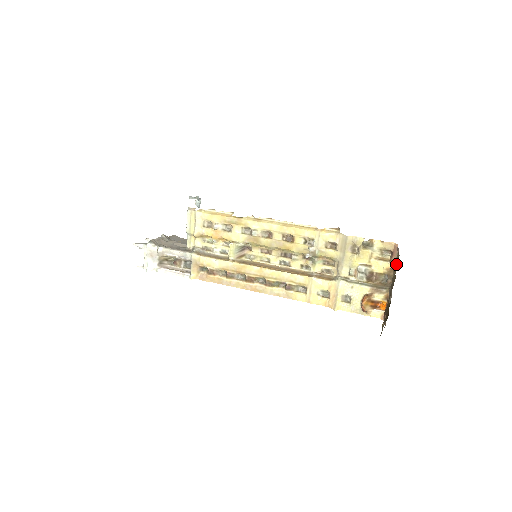
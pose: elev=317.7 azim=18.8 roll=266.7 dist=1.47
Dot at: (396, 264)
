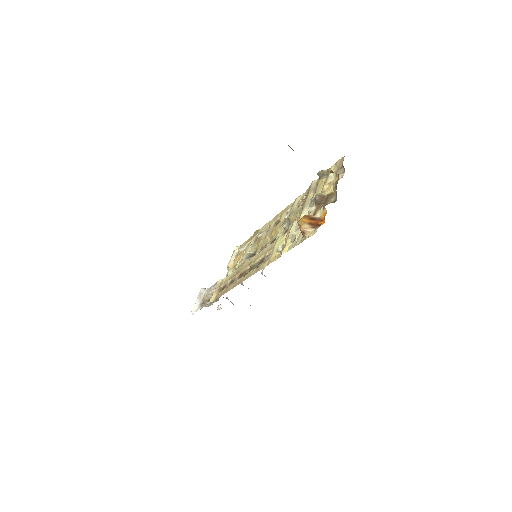
Dot at: occluded
